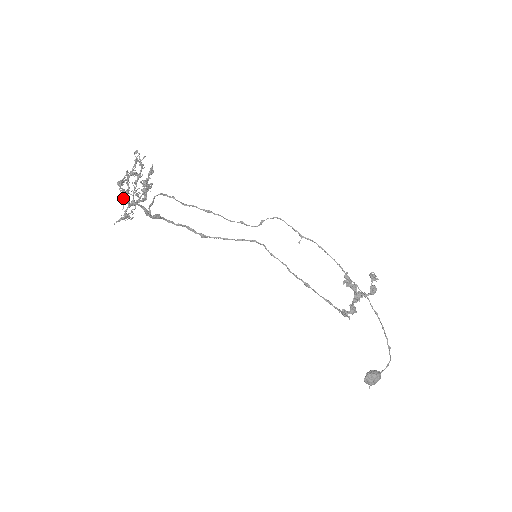
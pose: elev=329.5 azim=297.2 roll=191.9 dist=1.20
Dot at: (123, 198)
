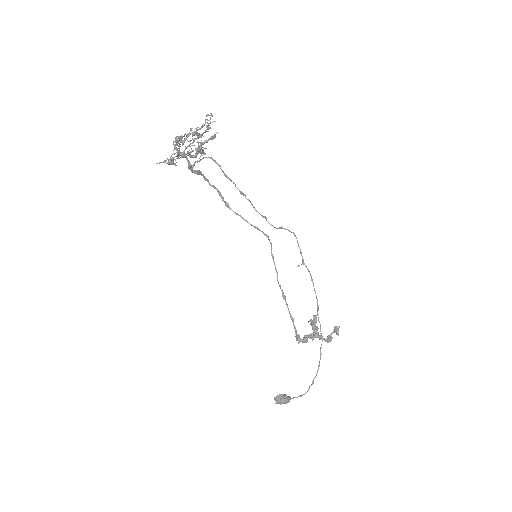
Dot at: (175, 149)
